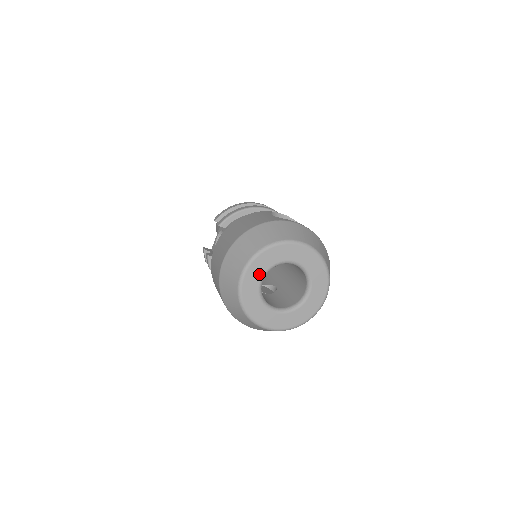
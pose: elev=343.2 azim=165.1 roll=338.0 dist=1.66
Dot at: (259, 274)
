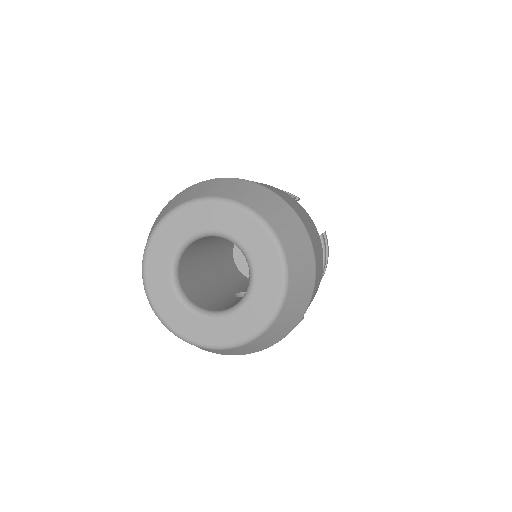
Dot at: (170, 297)
